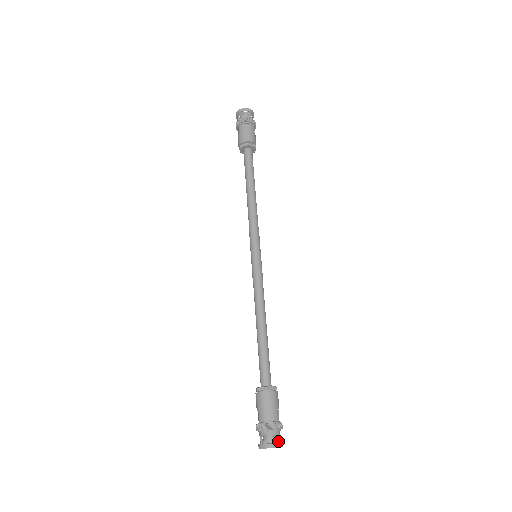
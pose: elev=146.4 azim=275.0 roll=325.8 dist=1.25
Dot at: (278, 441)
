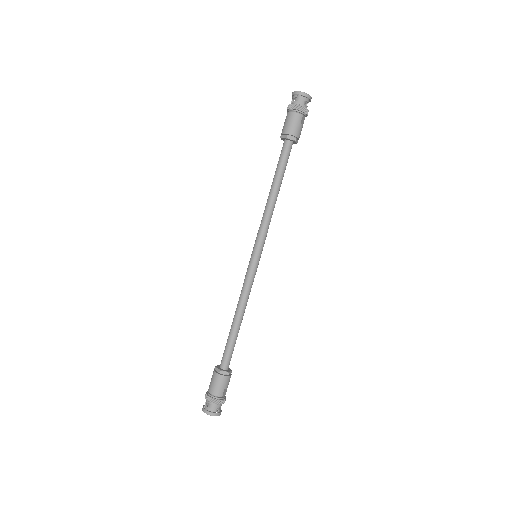
Dot at: (215, 411)
